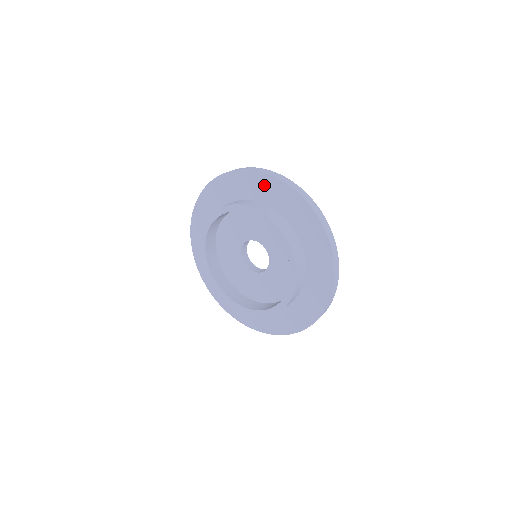
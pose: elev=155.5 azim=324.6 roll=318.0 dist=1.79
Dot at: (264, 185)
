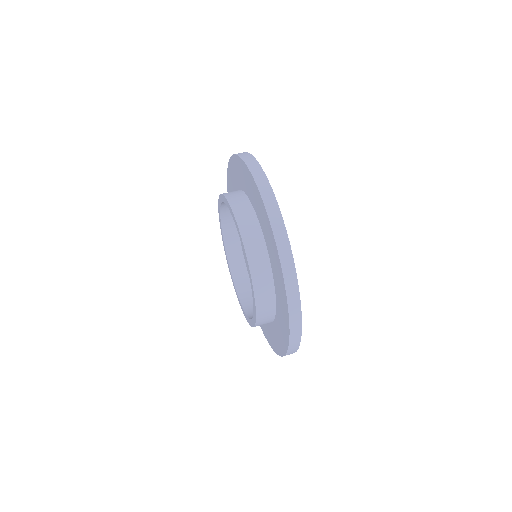
Dot at: (245, 175)
